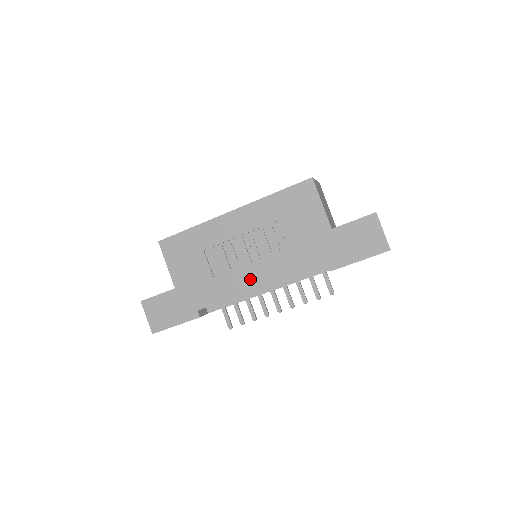
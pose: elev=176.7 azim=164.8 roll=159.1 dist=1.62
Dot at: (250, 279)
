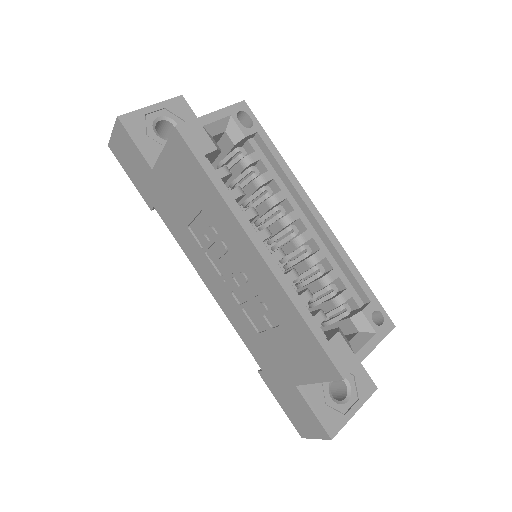
Dot at: (209, 277)
